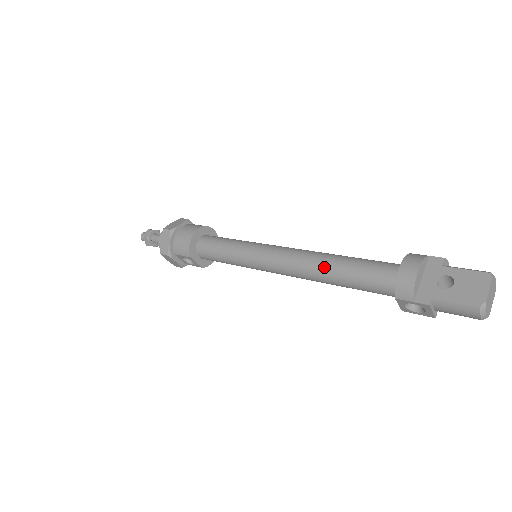
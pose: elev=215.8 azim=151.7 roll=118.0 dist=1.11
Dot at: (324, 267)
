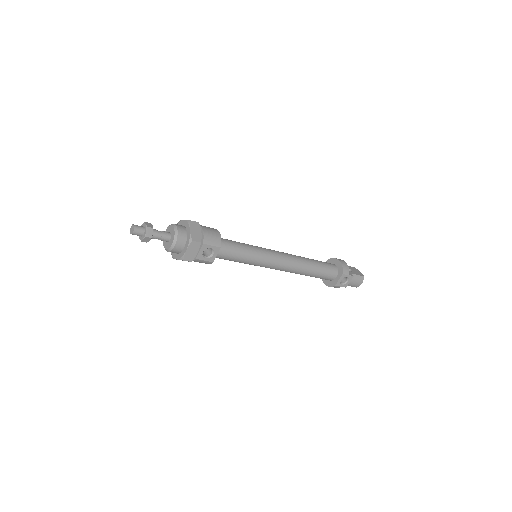
Dot at: (307, 261)
